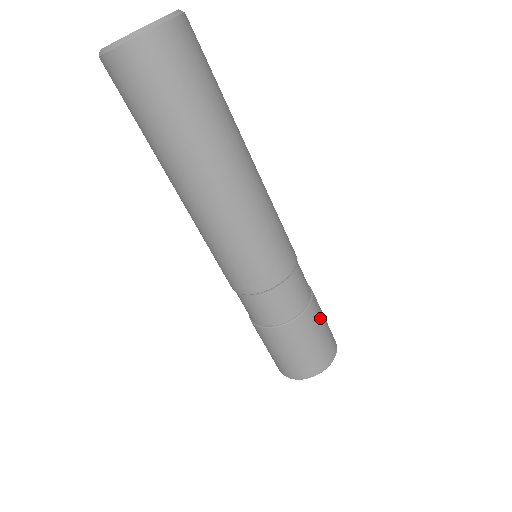
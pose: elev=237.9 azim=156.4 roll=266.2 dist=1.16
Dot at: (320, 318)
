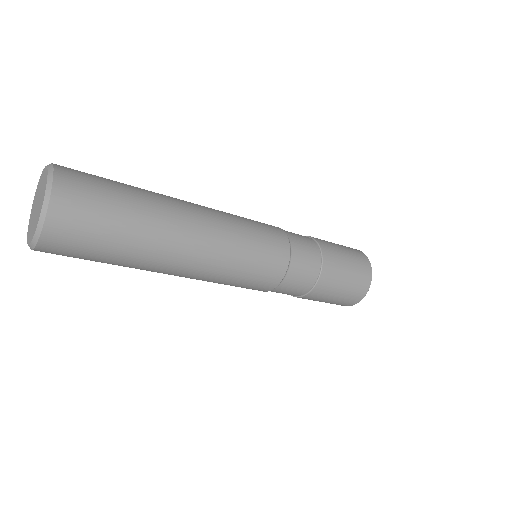
Dot at: (338, 275)
